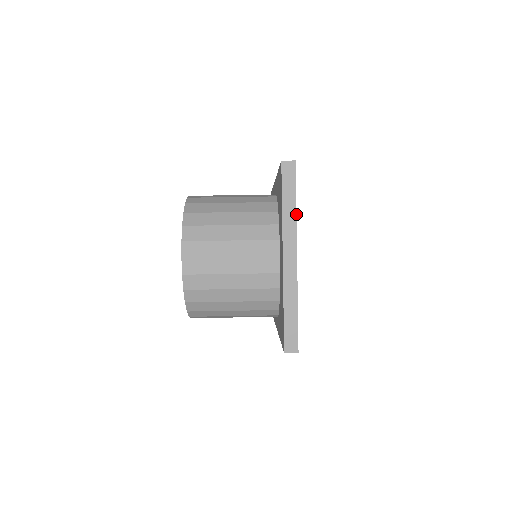
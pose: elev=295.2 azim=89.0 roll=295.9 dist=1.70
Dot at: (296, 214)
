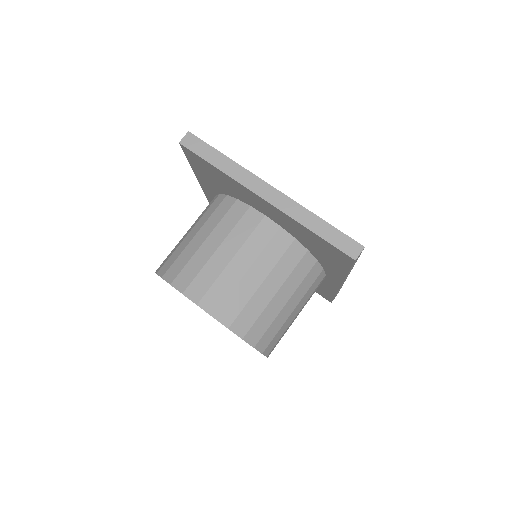
Dot at: (234, 161)
